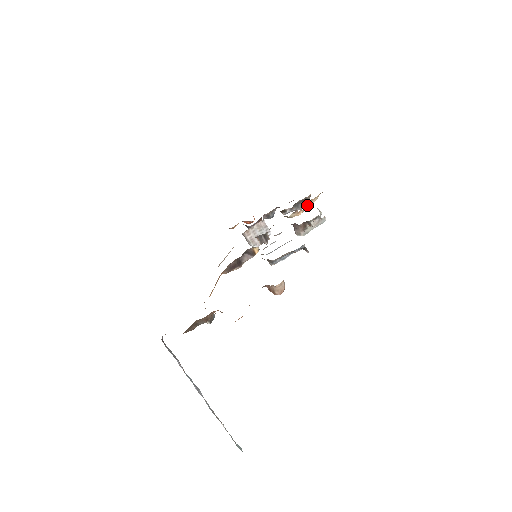
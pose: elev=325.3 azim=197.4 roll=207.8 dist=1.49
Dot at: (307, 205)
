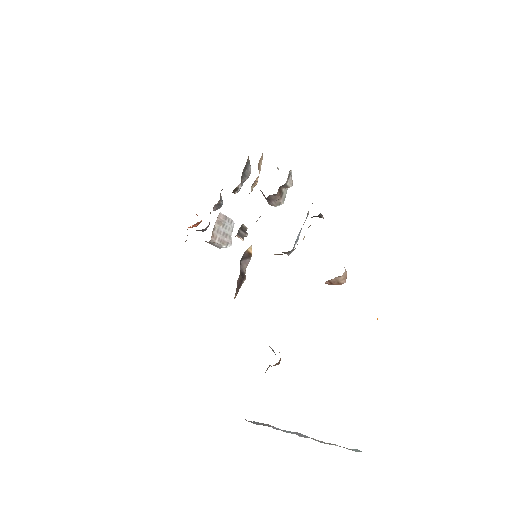
Dot at: (259, 168)
